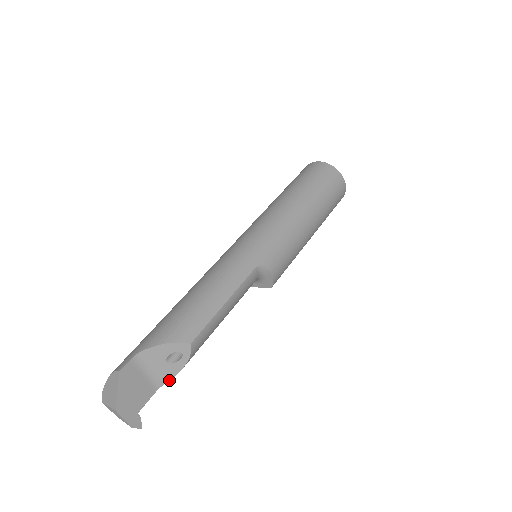
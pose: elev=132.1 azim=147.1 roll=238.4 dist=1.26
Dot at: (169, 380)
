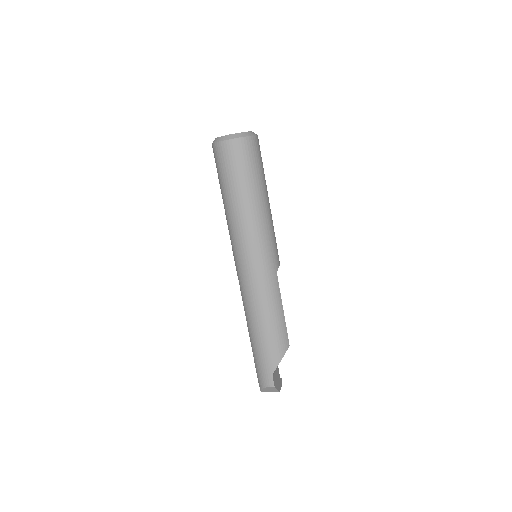
Dot at: occluded
